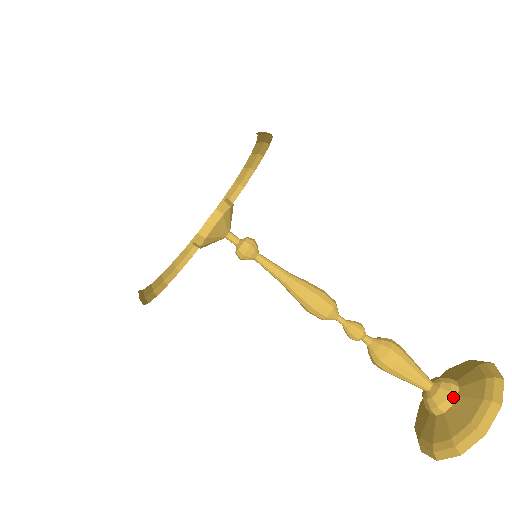
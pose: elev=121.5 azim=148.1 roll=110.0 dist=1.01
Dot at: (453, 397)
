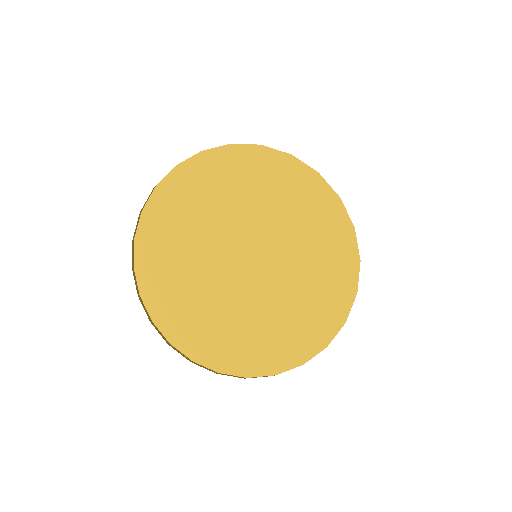
Dot at: occluded
